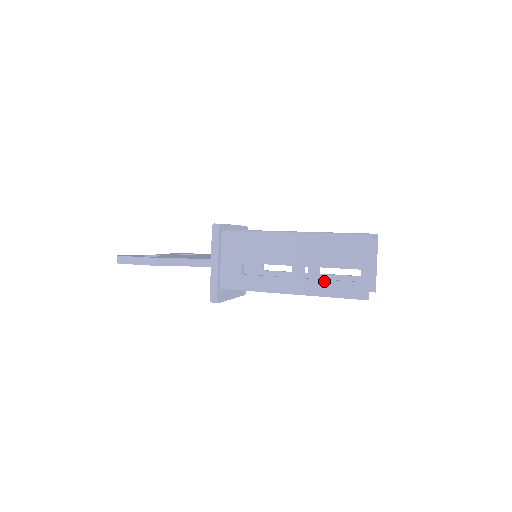
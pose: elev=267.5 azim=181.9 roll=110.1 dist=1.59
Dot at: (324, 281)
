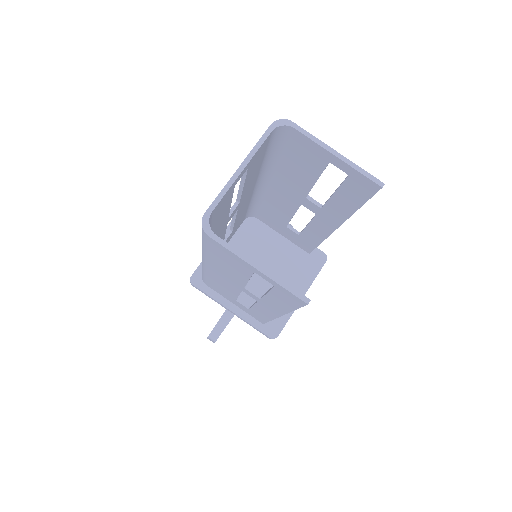
Dot at: (266, 297)
